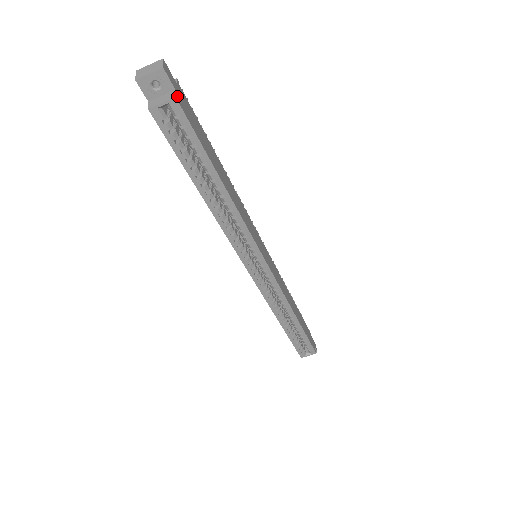
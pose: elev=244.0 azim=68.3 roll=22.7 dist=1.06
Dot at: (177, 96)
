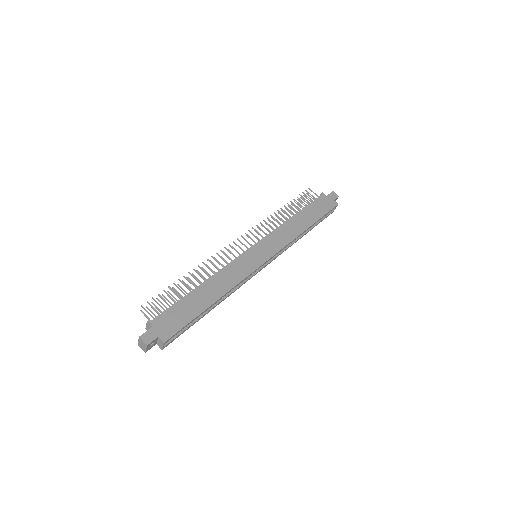
Dot at: (162, 338)
